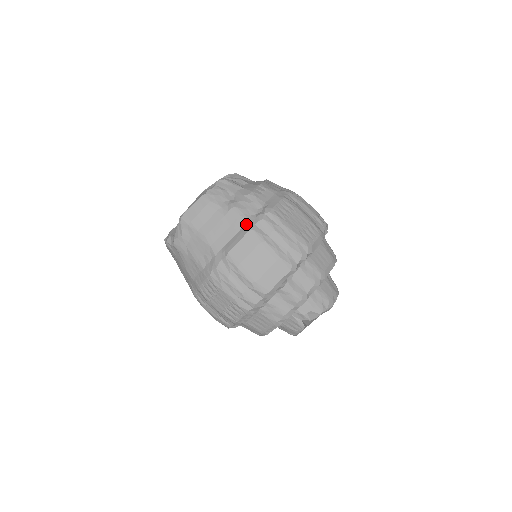
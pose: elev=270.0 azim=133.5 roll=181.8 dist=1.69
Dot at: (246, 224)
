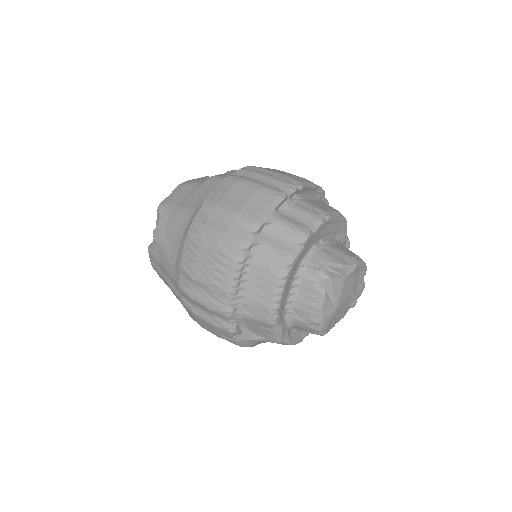
Dot at: occluded
